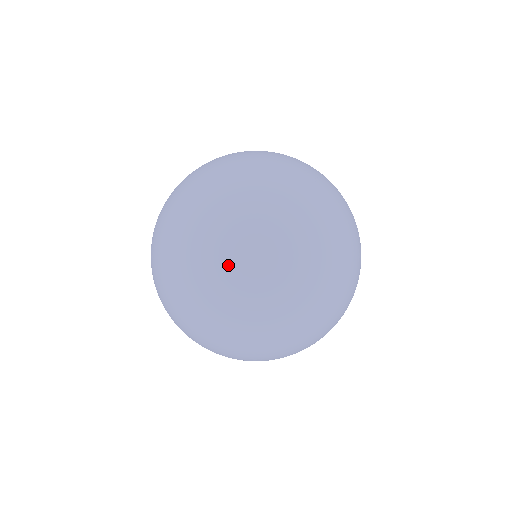
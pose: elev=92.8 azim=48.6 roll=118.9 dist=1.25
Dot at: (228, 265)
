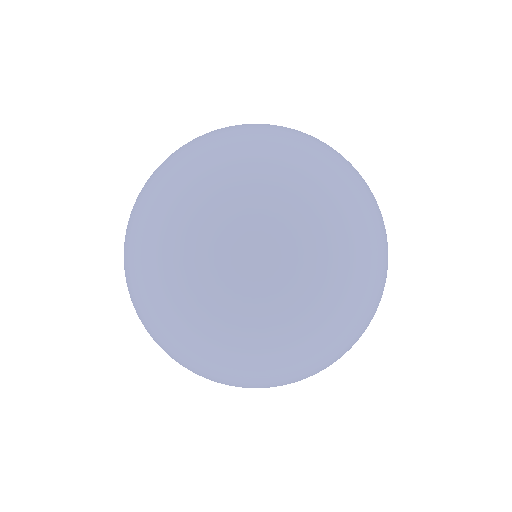
Dot at: (248, 223)
